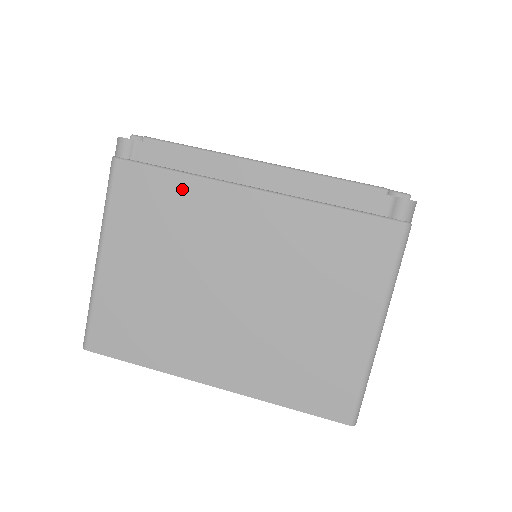
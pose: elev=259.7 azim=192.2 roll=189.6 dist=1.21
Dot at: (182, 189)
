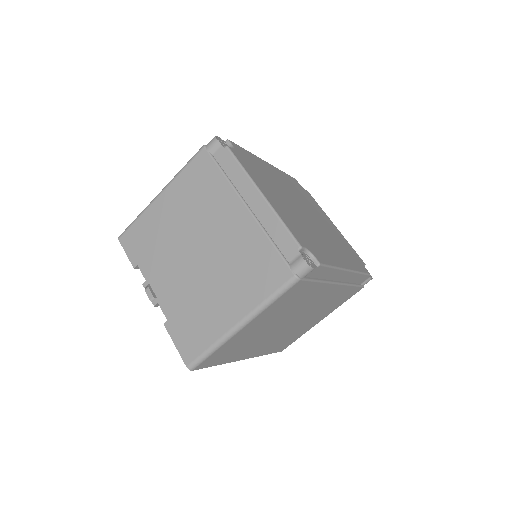
Dot at: (313, 289)
